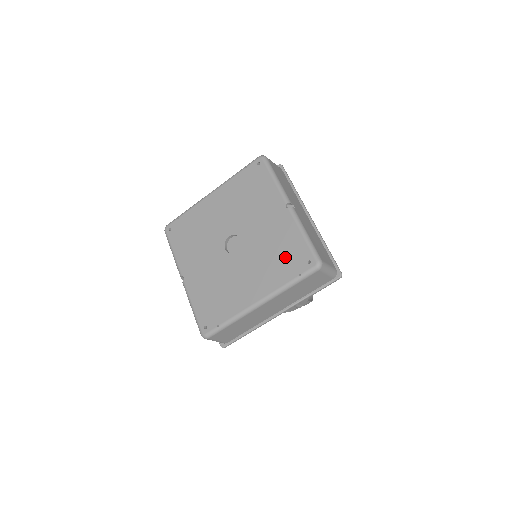
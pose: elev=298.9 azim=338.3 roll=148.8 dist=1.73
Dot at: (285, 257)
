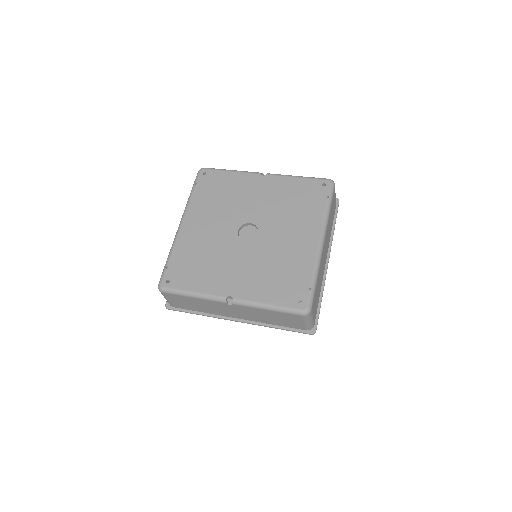
Dot at: (303, 198)
